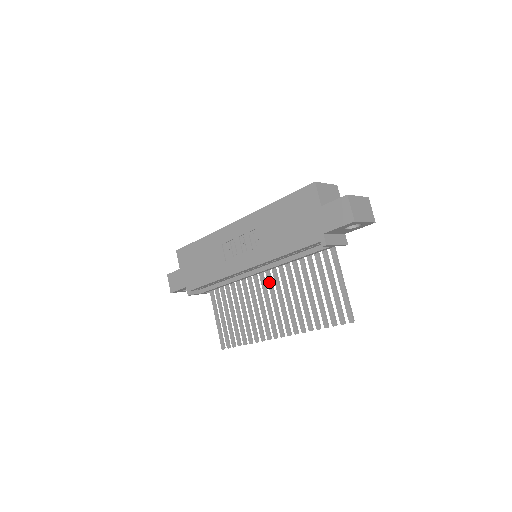
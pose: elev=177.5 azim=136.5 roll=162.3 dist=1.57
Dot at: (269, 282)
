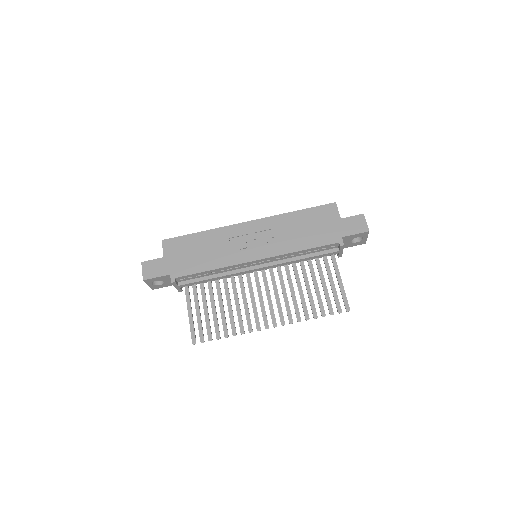
Dot at: (265, 280)
